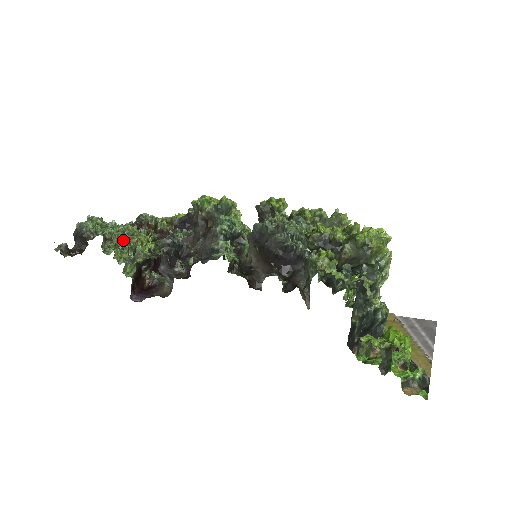
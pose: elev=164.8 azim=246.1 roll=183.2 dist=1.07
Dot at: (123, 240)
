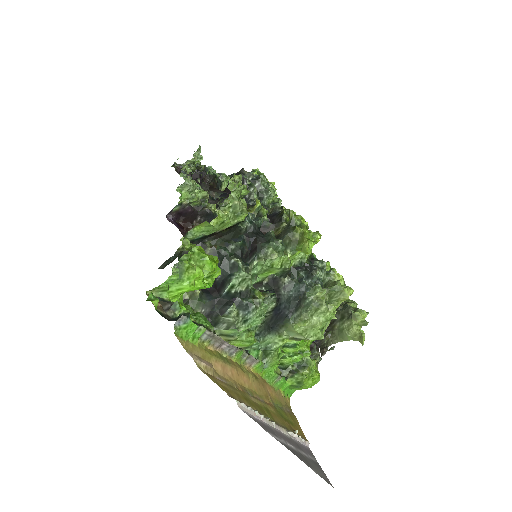
Dot at: occluded
